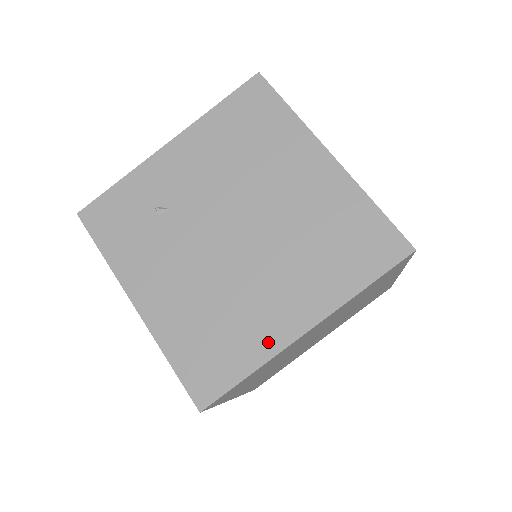
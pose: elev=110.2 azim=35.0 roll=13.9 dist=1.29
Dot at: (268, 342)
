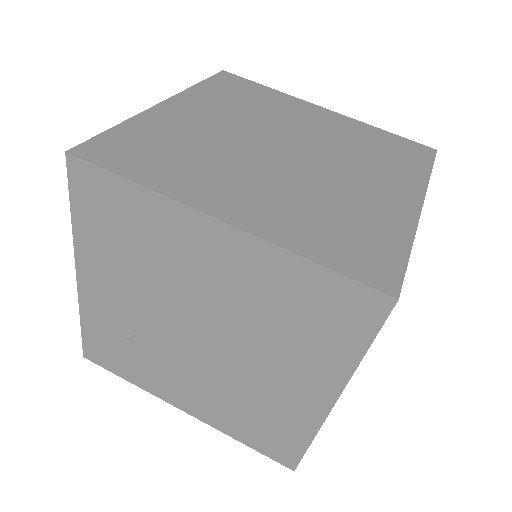
Dot at: (306, 419)
